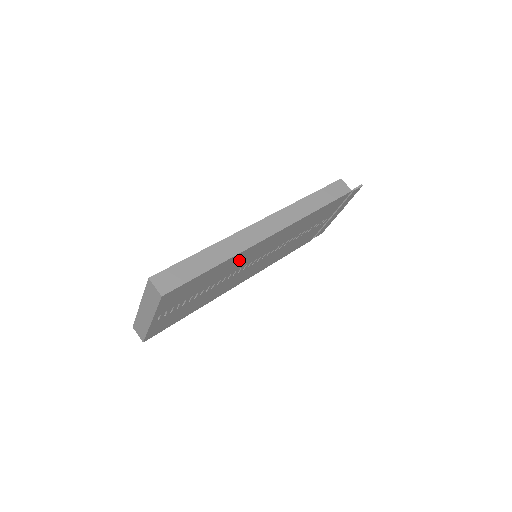
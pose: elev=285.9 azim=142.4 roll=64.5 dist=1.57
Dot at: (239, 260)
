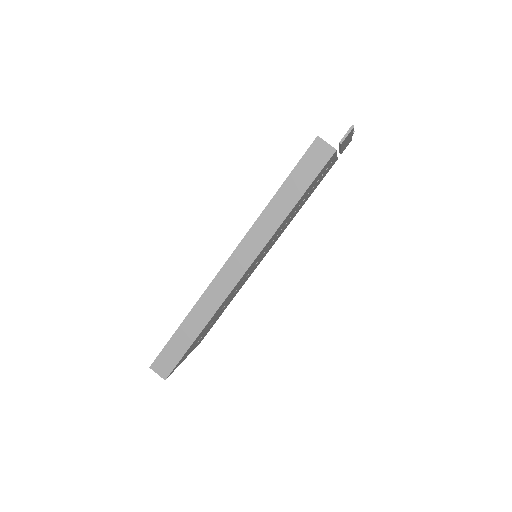
Dot at: (227, 299)
